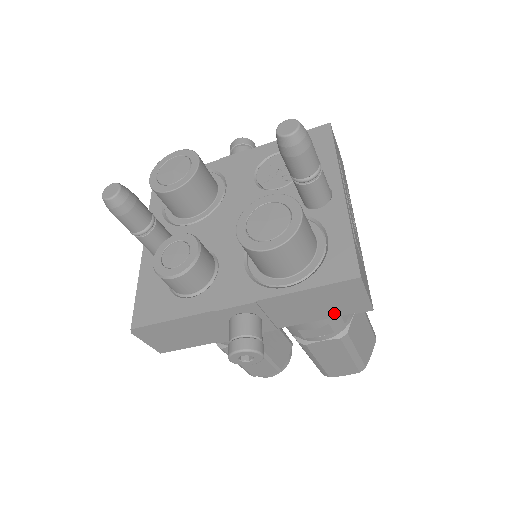
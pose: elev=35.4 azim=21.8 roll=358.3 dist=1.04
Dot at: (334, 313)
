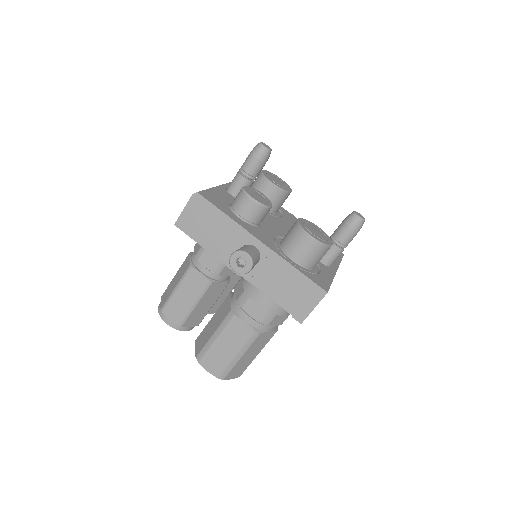
Dot at: (285, 303)
